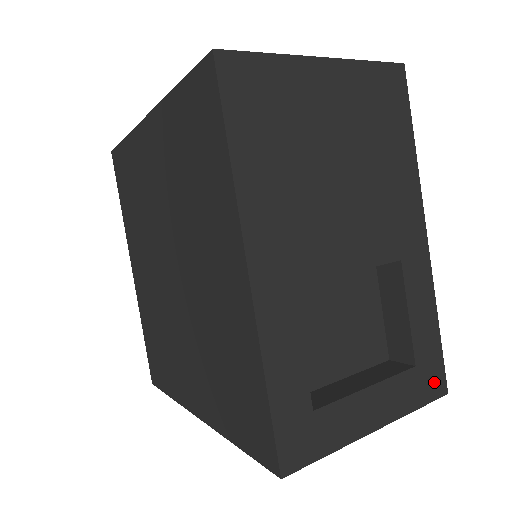
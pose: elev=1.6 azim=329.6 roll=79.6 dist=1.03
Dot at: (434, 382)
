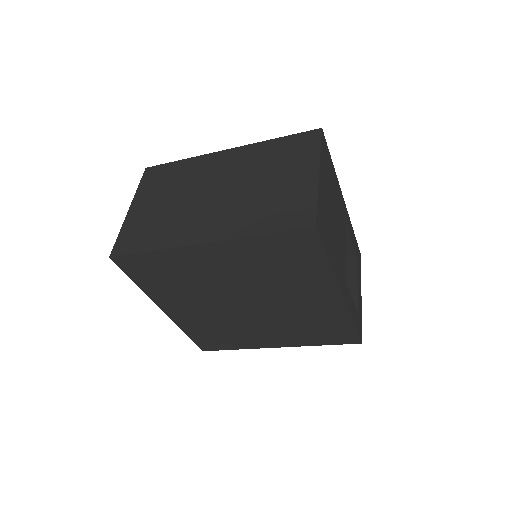
Dot at: (359, 256)
